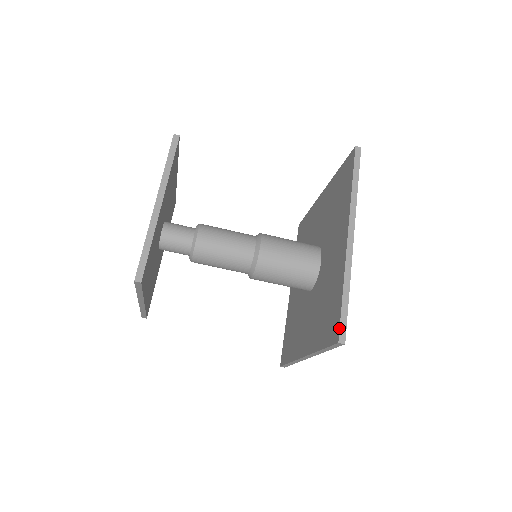
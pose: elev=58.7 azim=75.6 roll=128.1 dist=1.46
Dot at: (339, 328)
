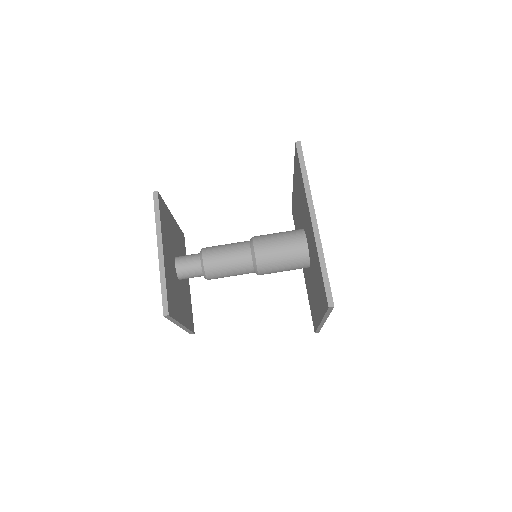
Dot at: (326, 296)
